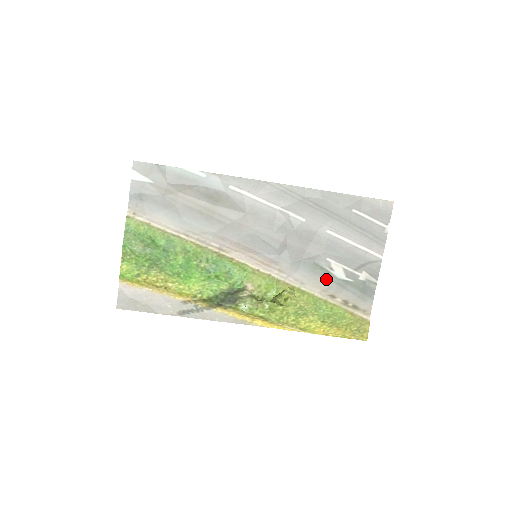
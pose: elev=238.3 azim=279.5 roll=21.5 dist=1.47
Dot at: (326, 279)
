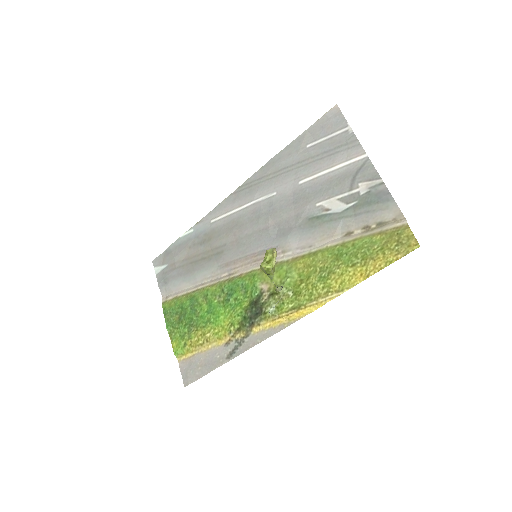
Dot at: (329, 223)
